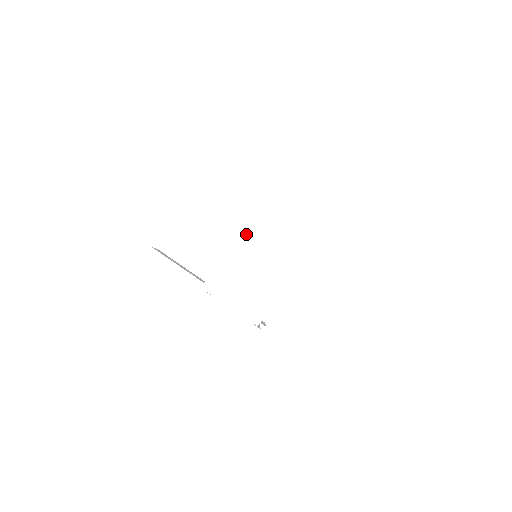
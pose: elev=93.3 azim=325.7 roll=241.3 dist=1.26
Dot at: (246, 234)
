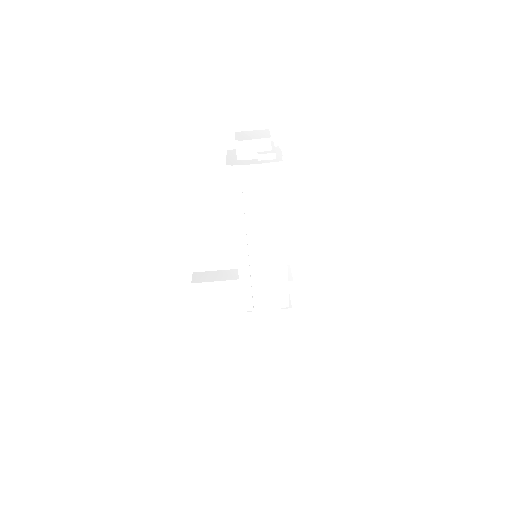
Dot at: (243, 272)
